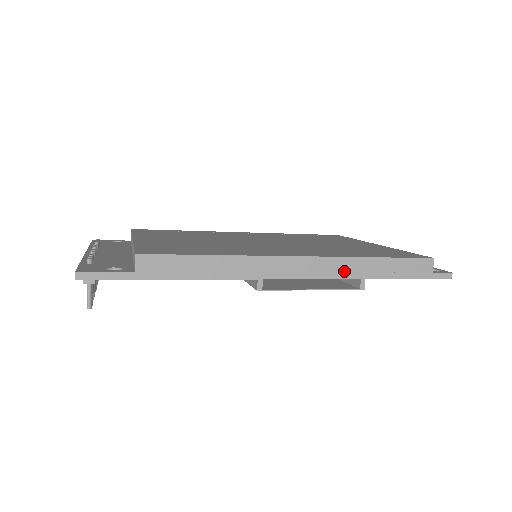
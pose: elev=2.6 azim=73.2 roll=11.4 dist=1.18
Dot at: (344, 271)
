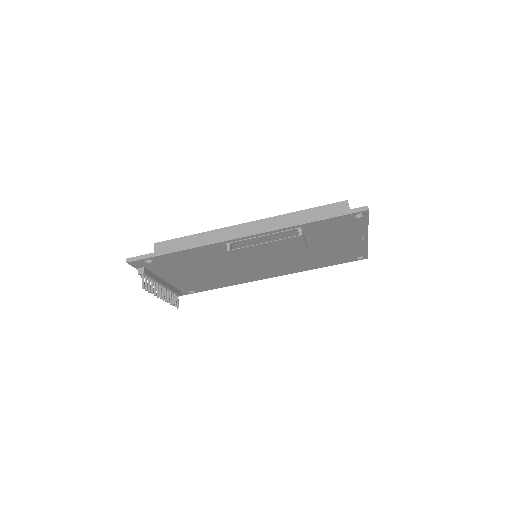
Dot at: (280, 224)
